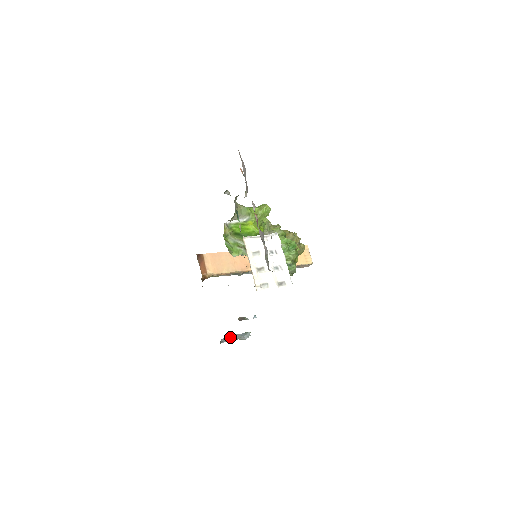
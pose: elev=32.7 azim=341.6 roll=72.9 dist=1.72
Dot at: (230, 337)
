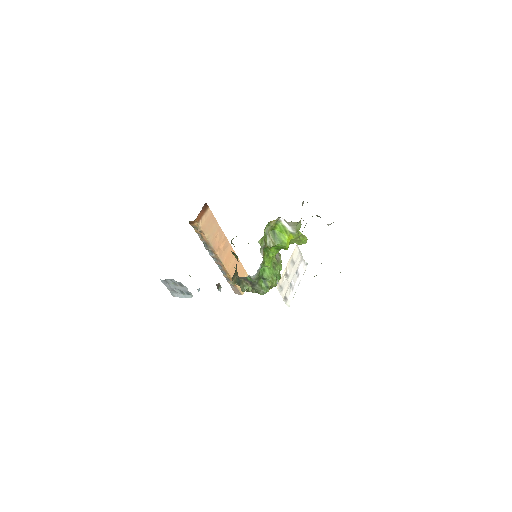
Dot at: (176, 284)
